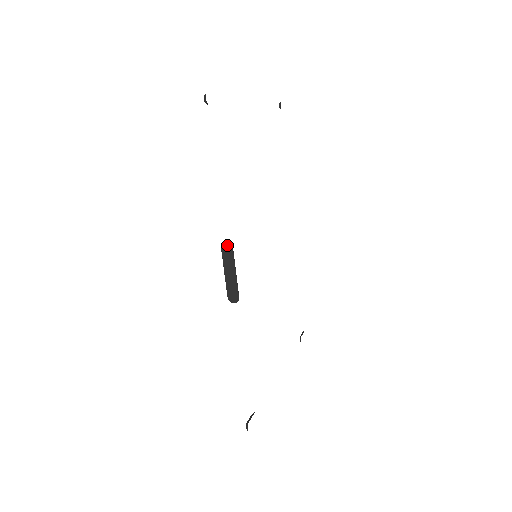
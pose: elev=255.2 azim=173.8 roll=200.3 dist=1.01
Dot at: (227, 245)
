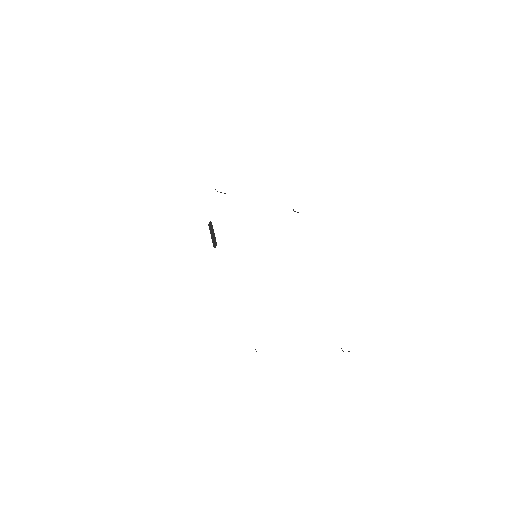
Dot at: (210, 223)
